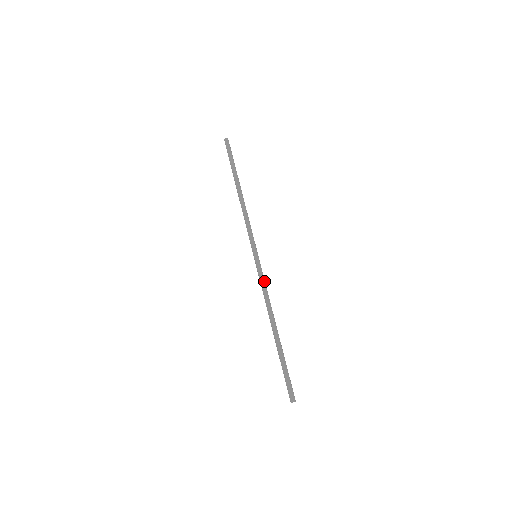
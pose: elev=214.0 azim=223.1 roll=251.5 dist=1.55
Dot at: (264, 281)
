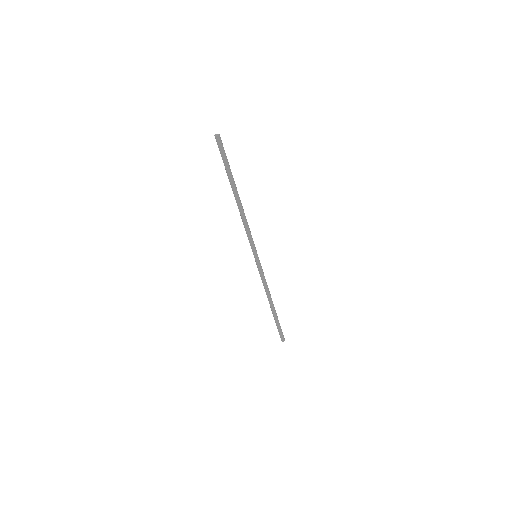
Dot at: occluded
